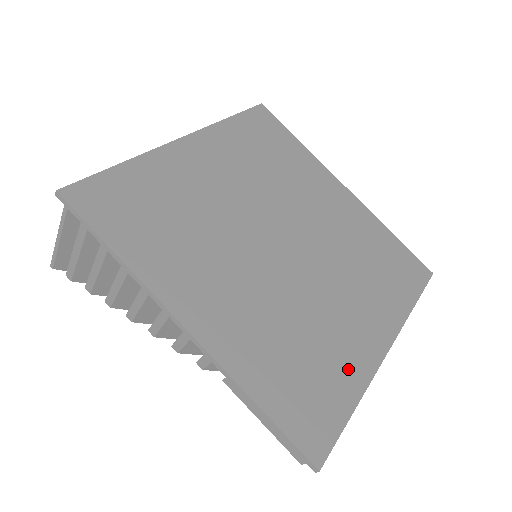
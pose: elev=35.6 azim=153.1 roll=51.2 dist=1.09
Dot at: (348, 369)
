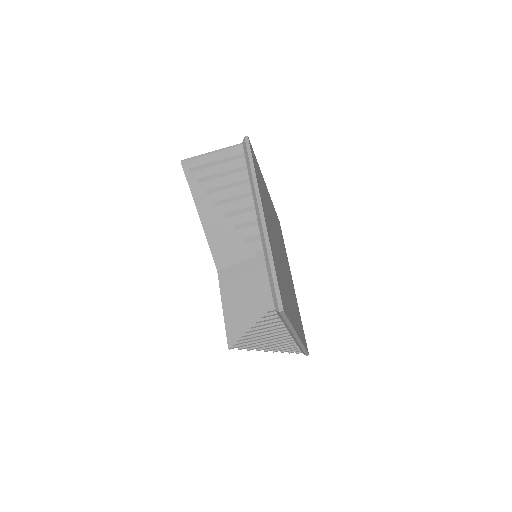
Dot at: occluded
